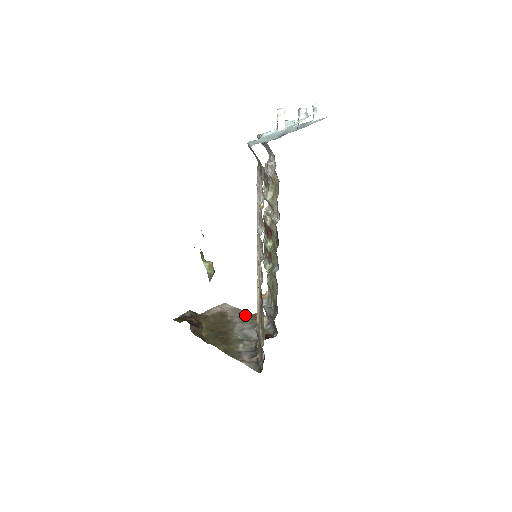
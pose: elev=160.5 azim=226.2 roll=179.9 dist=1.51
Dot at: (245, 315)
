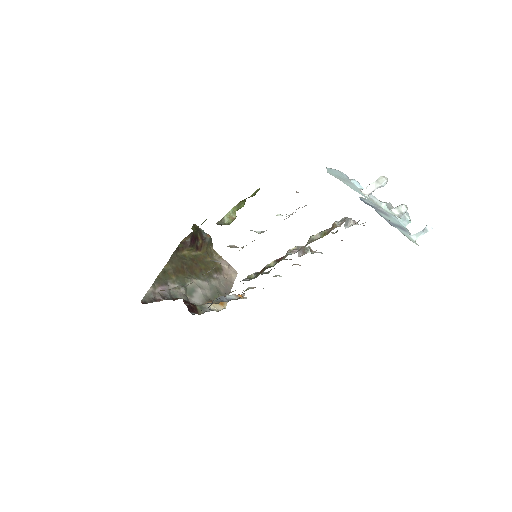
Dot at: (224, 291)
